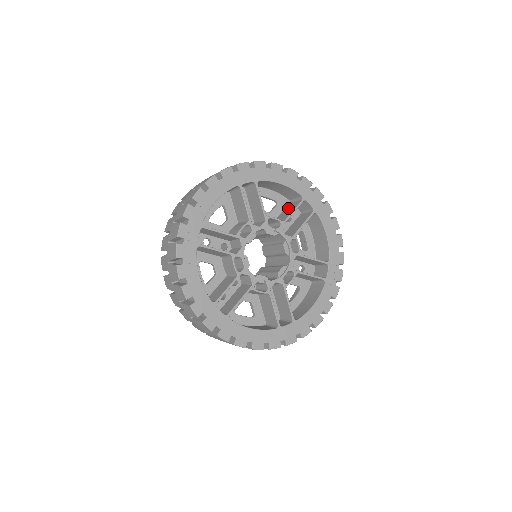
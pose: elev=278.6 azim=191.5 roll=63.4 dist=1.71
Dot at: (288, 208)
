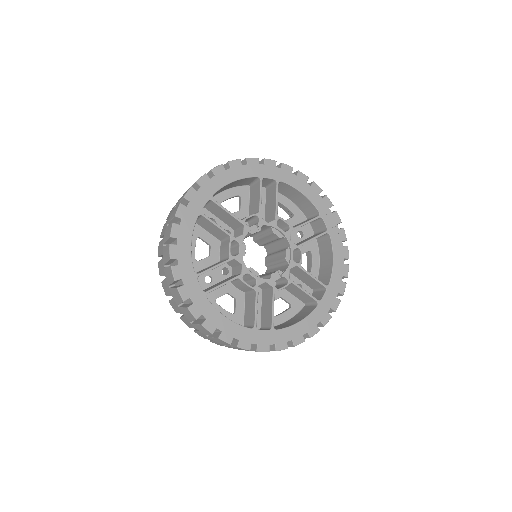
Dot at: (253, 195)
